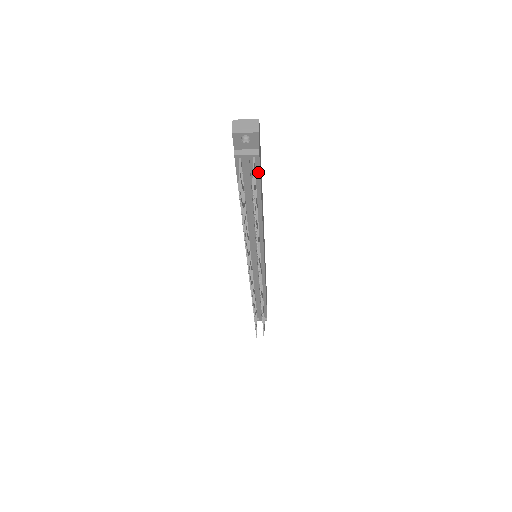
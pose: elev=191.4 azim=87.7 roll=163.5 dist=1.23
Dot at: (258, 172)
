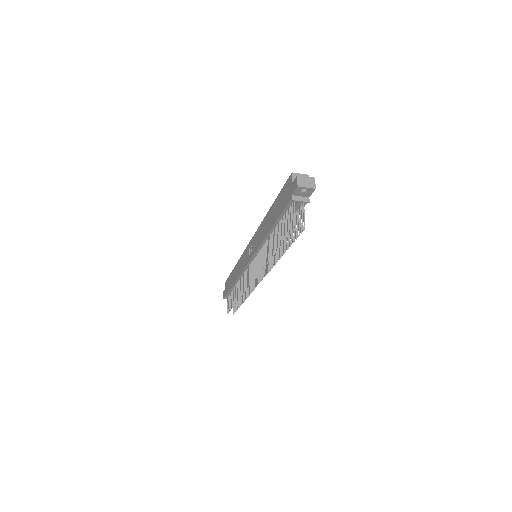
Dot at: occluded
